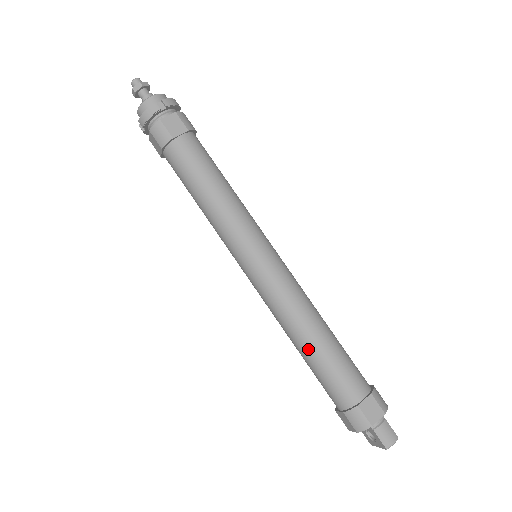
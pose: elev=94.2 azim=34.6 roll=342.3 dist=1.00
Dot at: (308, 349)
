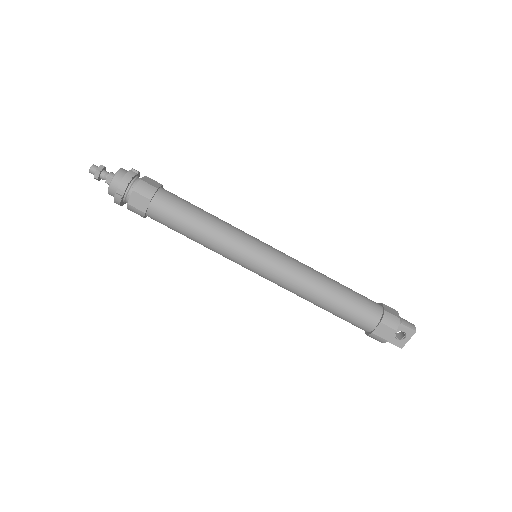
Dot at: (334, 292)
